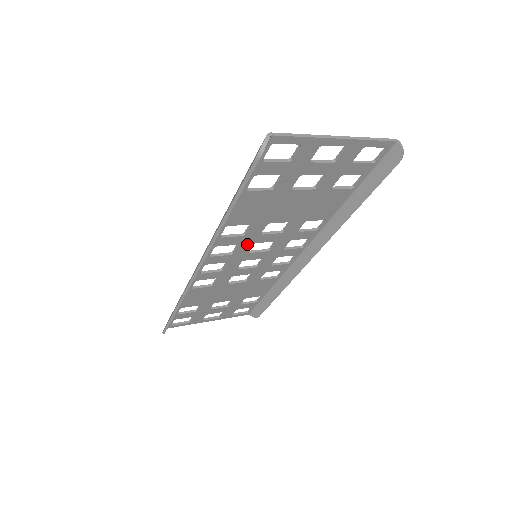
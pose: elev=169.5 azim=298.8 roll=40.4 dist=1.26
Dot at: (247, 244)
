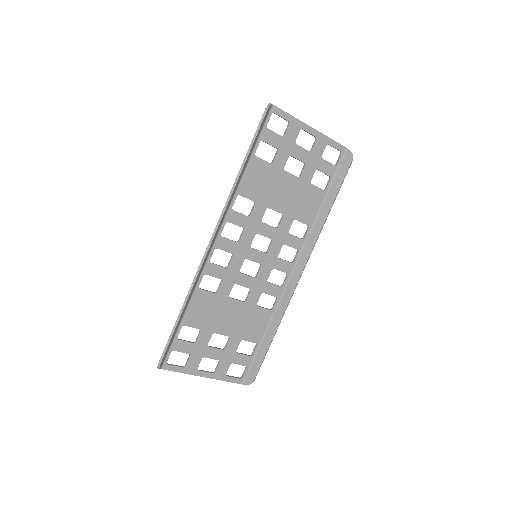
Dot at: (250, 232)
